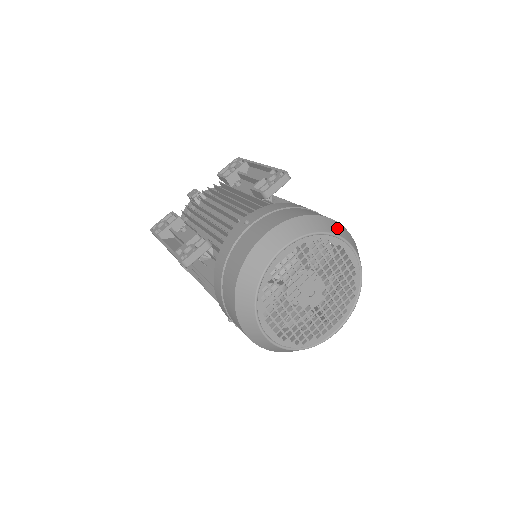
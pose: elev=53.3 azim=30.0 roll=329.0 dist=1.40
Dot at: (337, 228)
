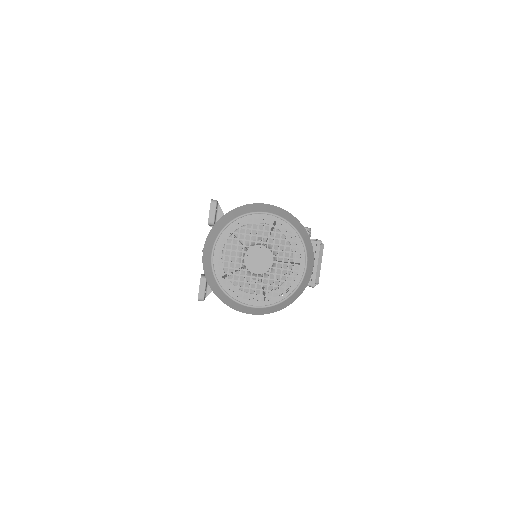
Dot at: (241, 210)
